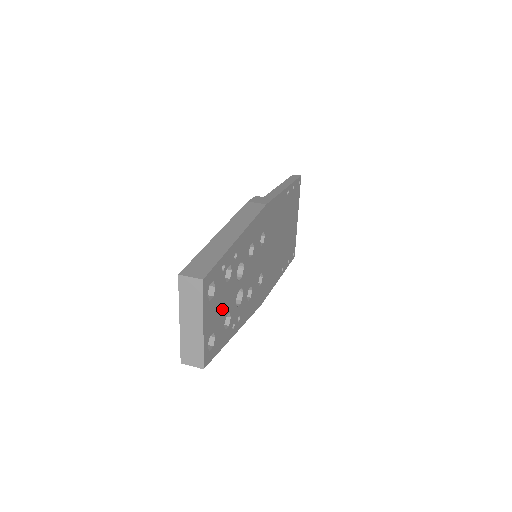
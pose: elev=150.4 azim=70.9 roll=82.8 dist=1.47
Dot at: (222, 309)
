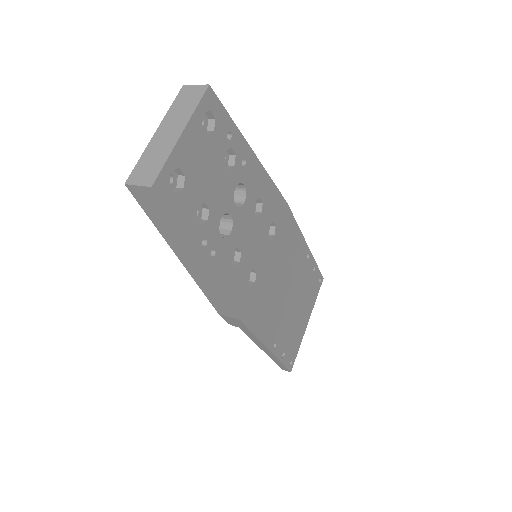
Dot at: (206, 179)
